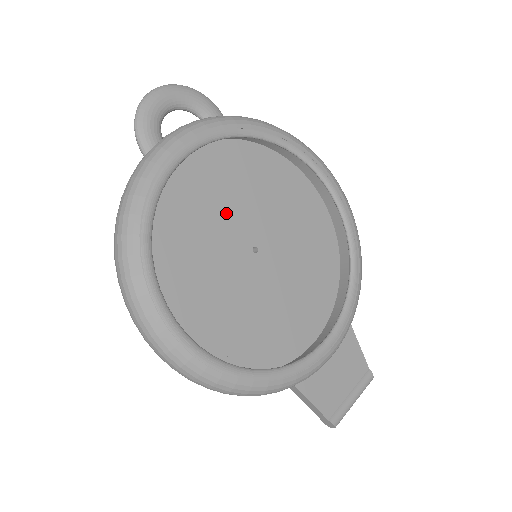
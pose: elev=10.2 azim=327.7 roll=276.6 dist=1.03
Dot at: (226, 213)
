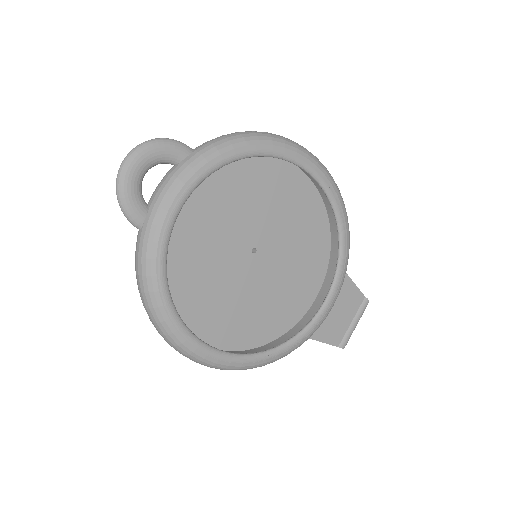
Dot at: (221, 234)
